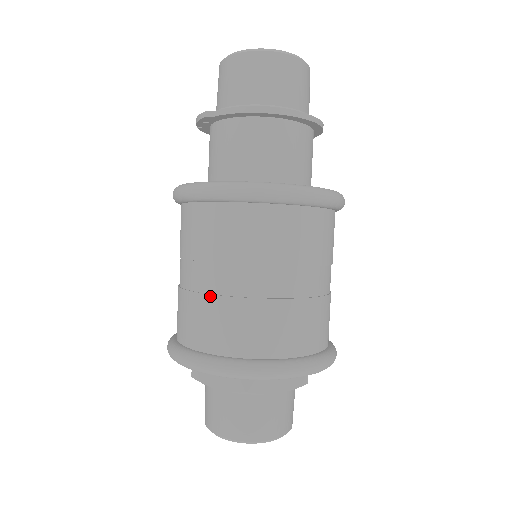
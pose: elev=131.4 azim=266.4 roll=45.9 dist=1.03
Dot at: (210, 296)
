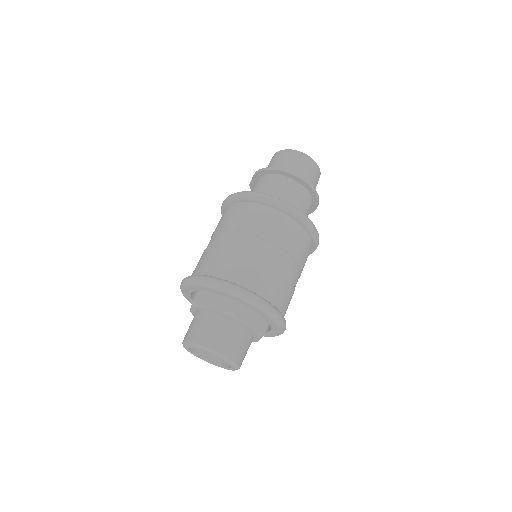
Dot at: occluded
